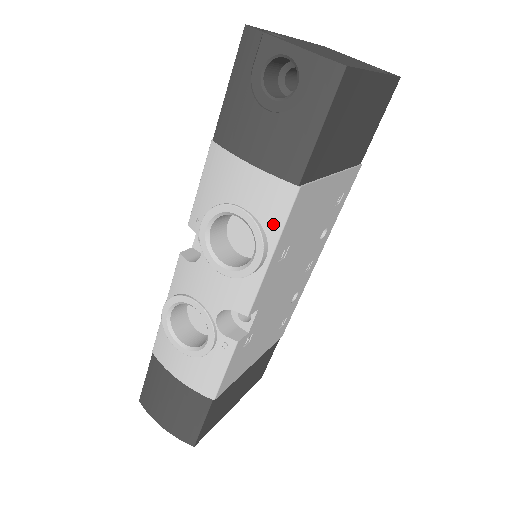
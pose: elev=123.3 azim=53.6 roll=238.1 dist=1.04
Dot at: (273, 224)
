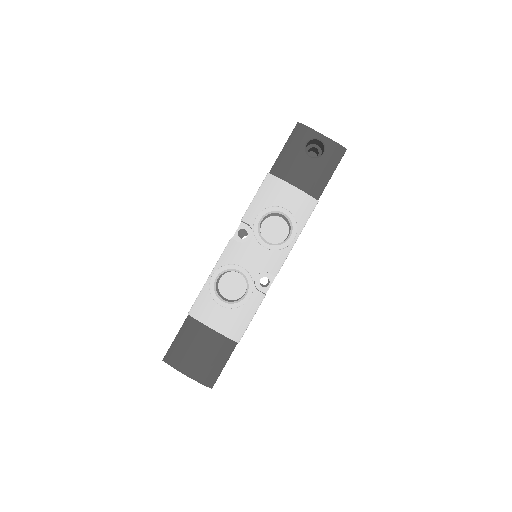
Dot at: (302, 219)
